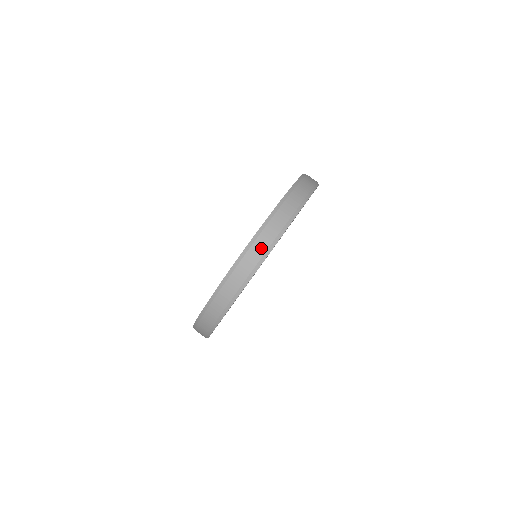
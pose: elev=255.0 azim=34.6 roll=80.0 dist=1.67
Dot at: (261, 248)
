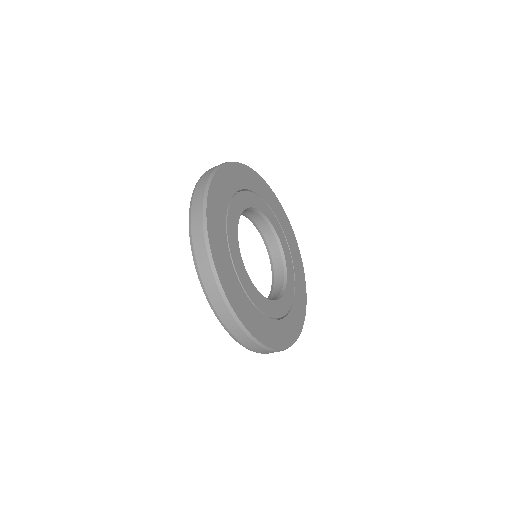
Dot at: (201, 189)
